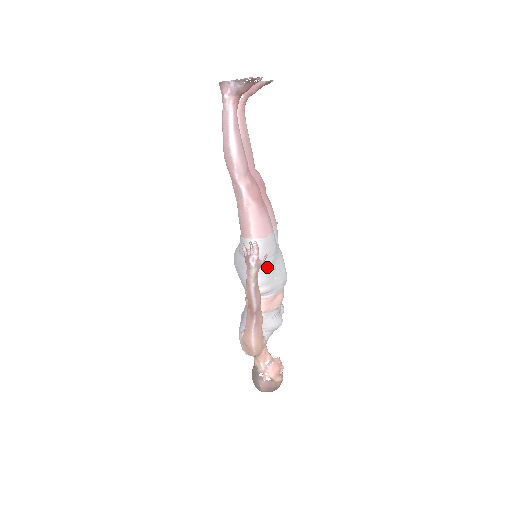
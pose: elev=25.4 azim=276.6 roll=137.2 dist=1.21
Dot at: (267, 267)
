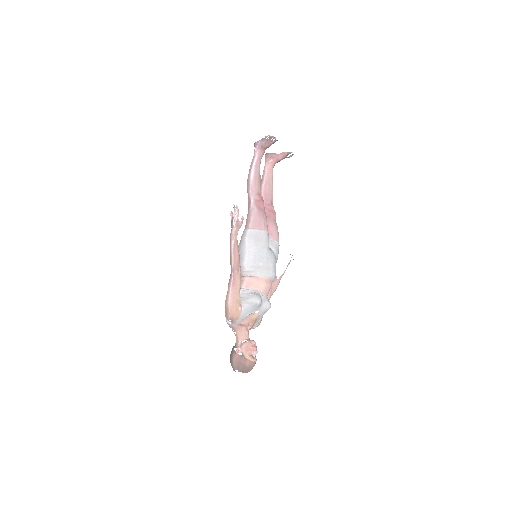
Dot at: (255, 251)
